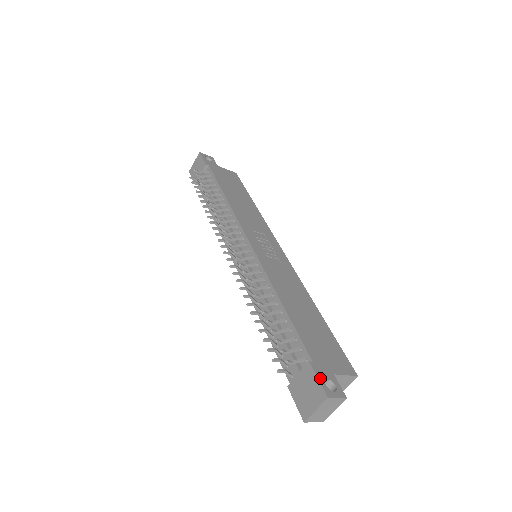
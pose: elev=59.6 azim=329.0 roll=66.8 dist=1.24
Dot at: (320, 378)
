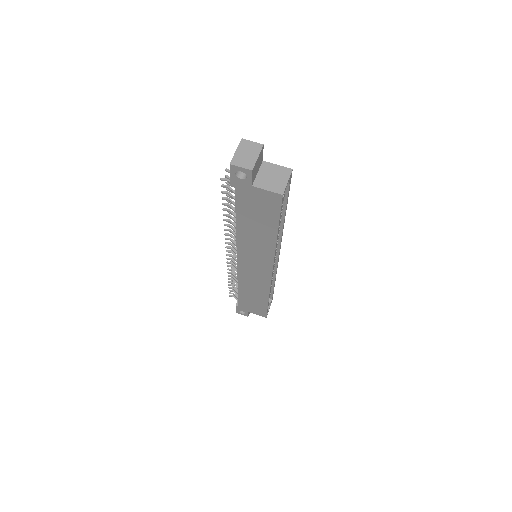
Dot at: occluded
